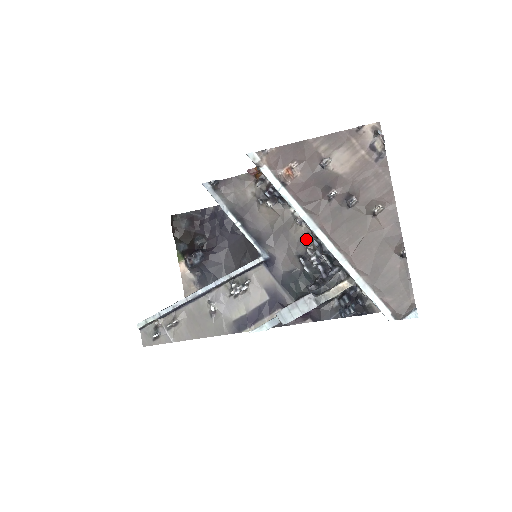
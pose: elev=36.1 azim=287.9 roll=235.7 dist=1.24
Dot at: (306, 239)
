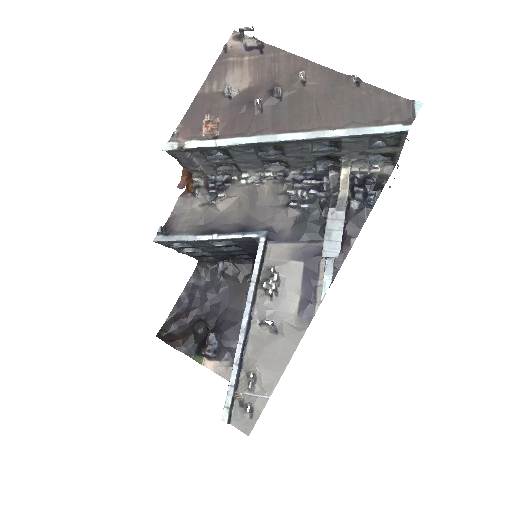
Dot at: (278, 188)
